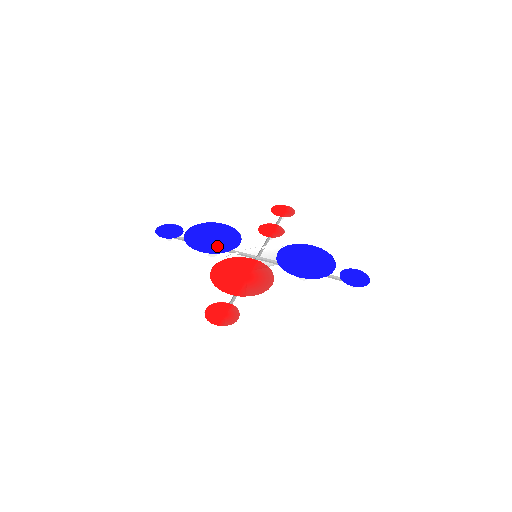
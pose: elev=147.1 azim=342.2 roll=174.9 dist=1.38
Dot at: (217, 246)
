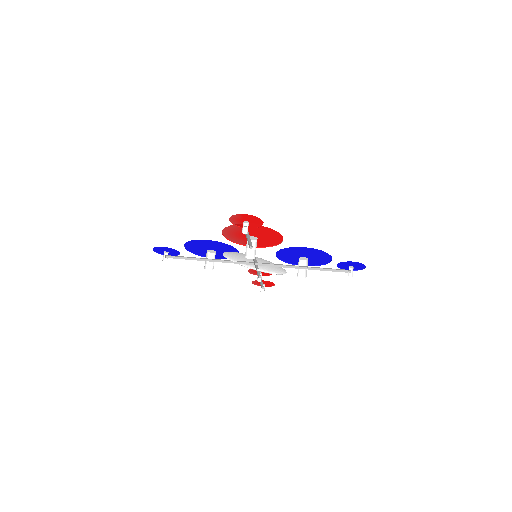
Dot at: (219, 246)
